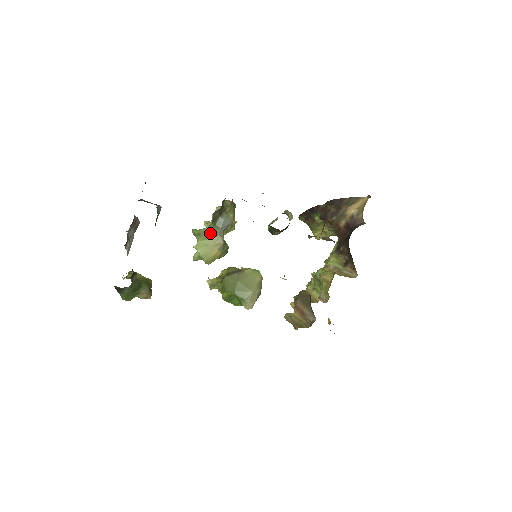
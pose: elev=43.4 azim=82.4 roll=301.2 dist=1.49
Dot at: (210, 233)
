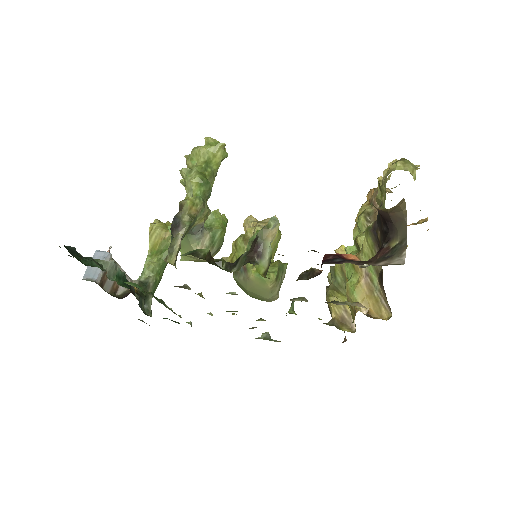
Dot at: (187, 246)
